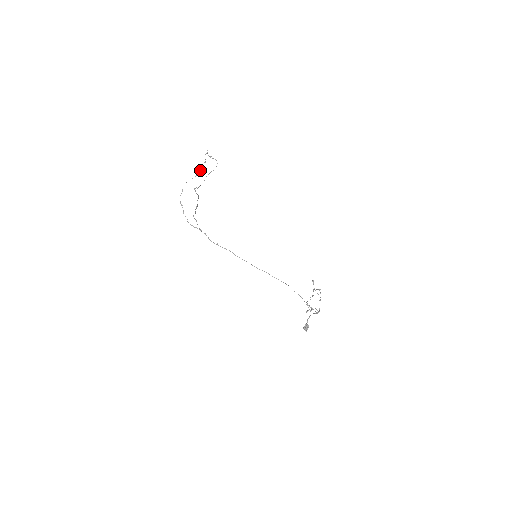
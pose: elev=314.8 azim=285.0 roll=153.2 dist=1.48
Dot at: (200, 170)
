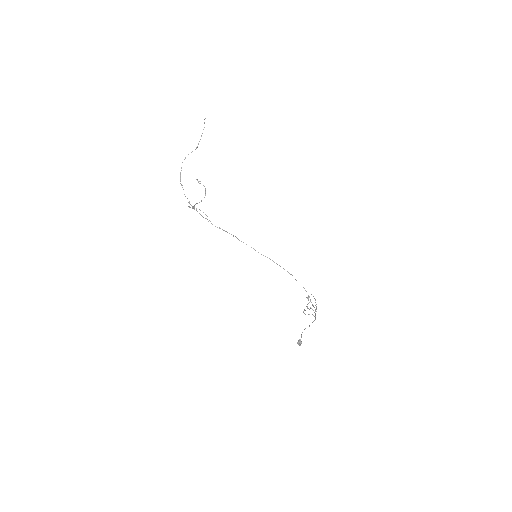
Dot at: (199, 141)
